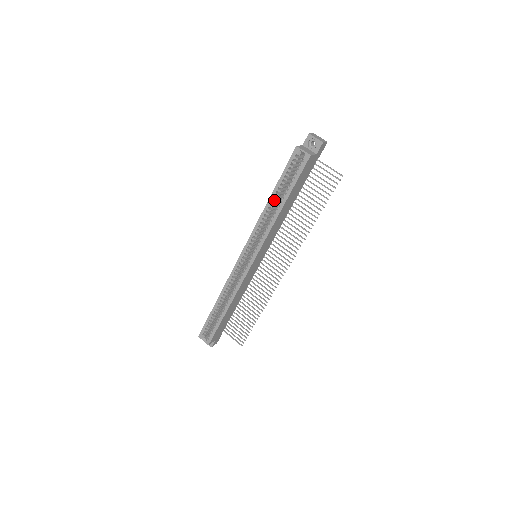
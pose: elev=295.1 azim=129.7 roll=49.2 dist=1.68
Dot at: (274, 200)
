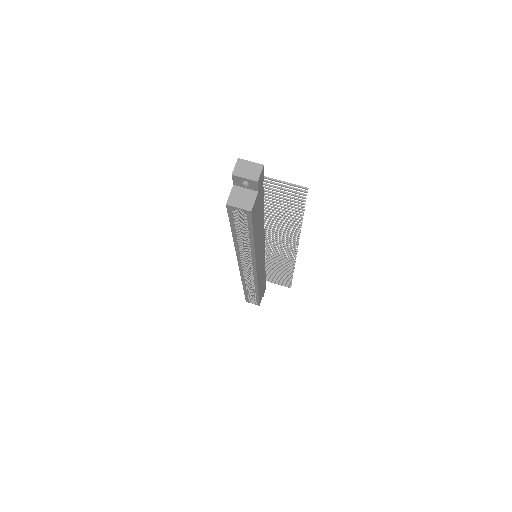
Dot at: occluded
